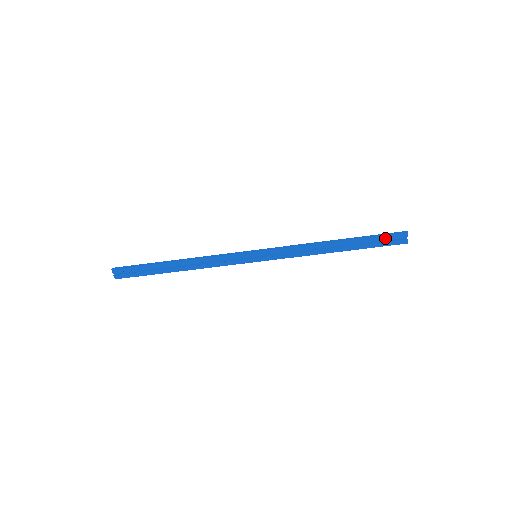
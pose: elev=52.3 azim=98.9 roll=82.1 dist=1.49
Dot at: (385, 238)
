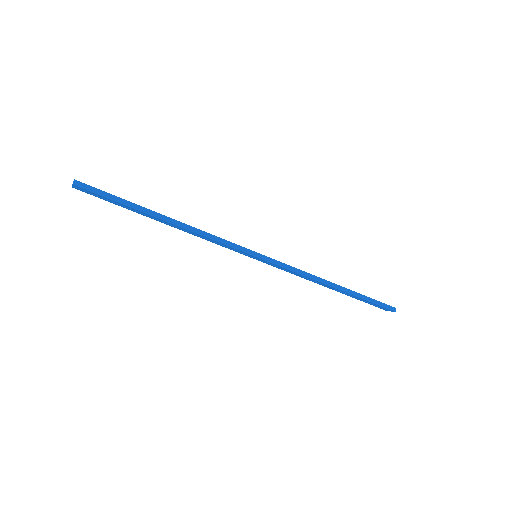
Dot at: (376, 305)
